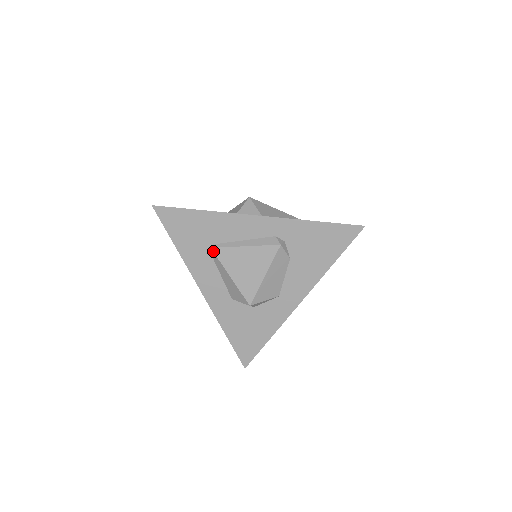
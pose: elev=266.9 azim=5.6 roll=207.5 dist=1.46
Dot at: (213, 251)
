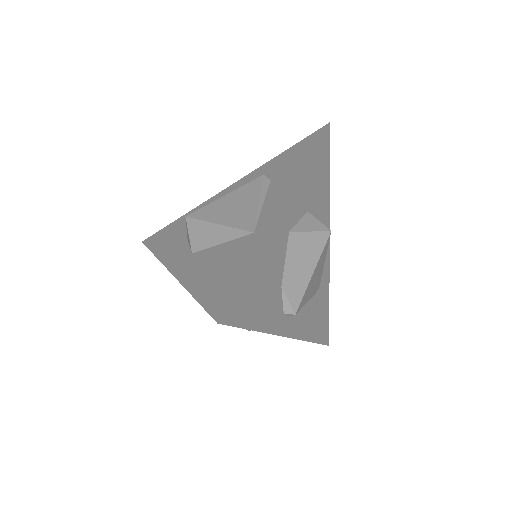
Dot at: occluded
